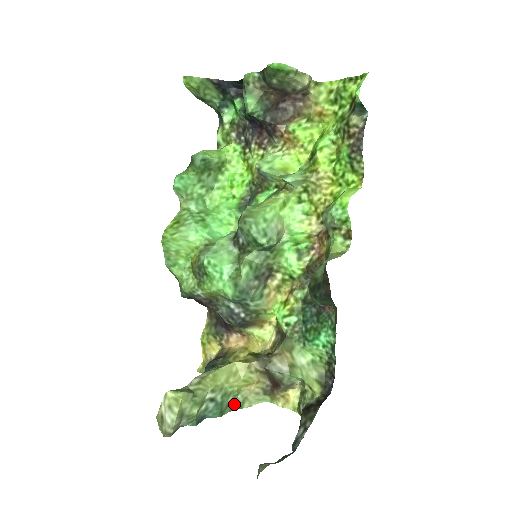
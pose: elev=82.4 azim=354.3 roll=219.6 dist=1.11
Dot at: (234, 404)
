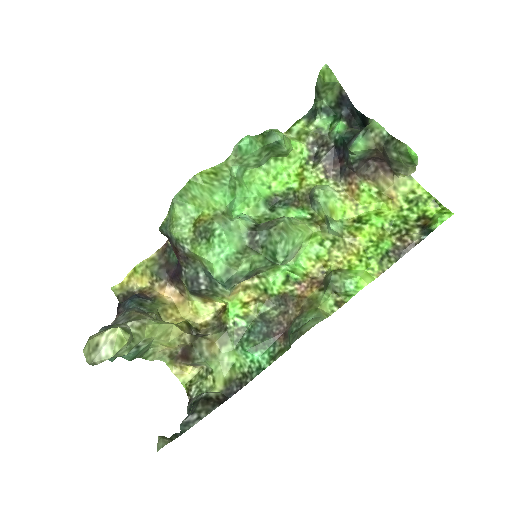
Dot at: (144, 353)
